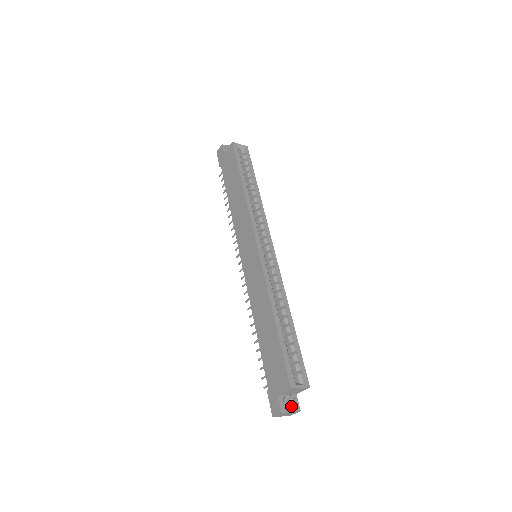
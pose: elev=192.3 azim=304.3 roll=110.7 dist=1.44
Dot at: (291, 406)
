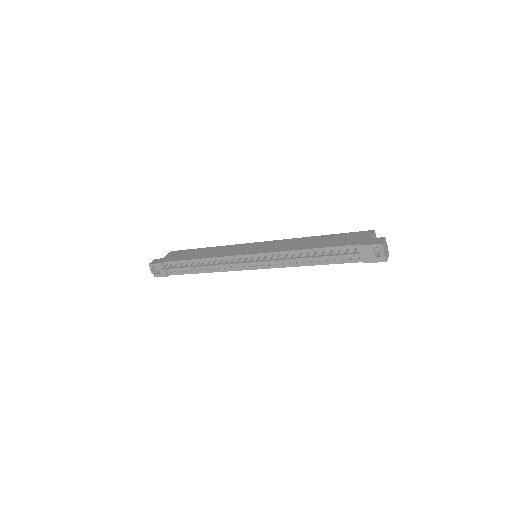
Dot at: occluded
